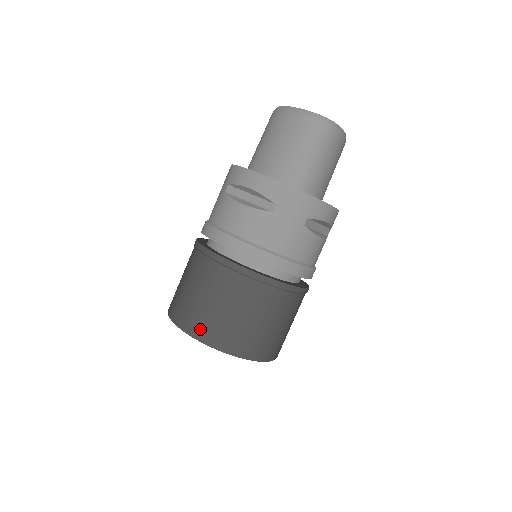
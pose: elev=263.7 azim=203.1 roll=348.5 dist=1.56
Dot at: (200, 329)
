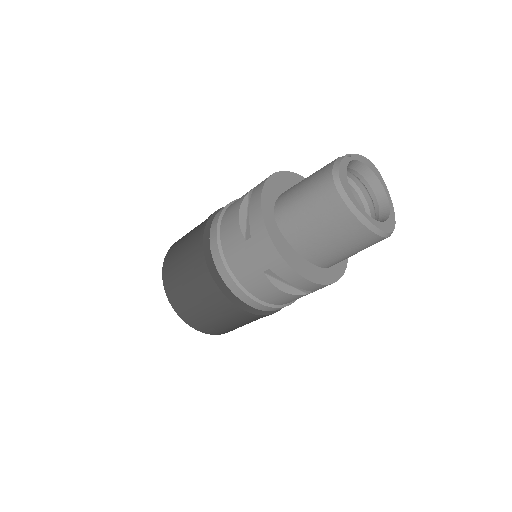
Dot at: (217, 332)
